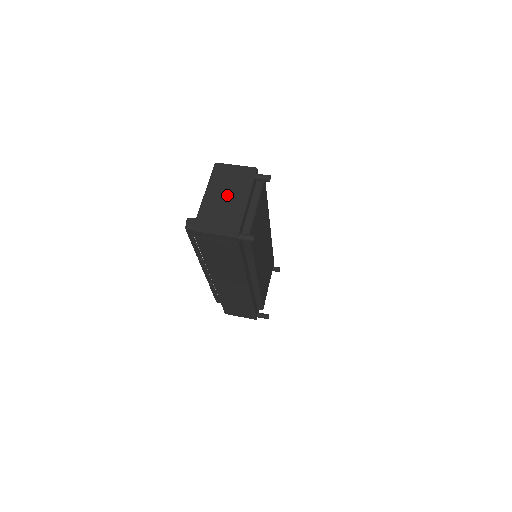
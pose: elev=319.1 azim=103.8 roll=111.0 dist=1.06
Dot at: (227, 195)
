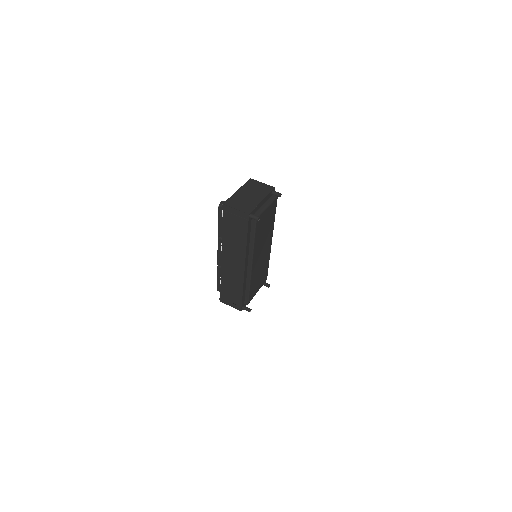
Dot at: (251, 194)
